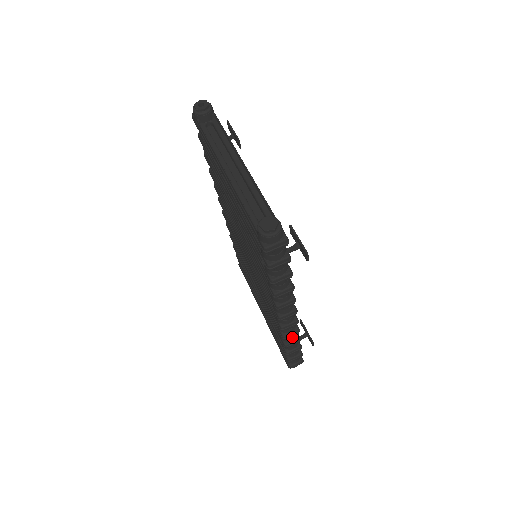
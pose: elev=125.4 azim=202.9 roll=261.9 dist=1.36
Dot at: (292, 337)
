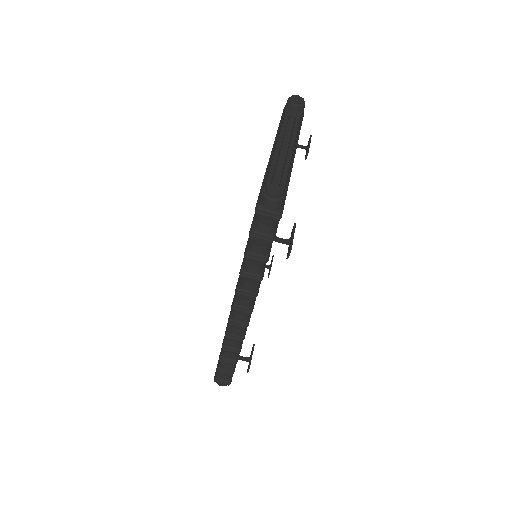
Dot at: (234, 342)
